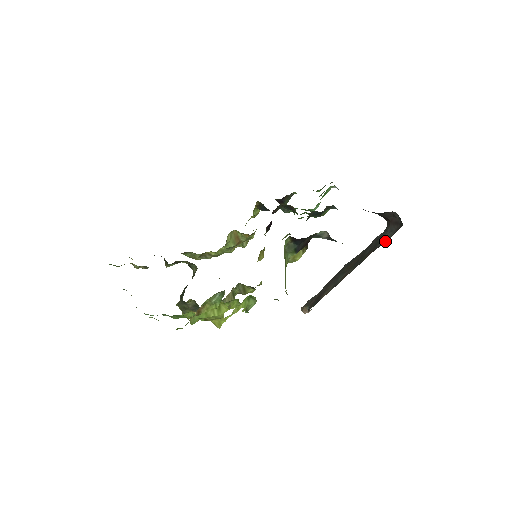
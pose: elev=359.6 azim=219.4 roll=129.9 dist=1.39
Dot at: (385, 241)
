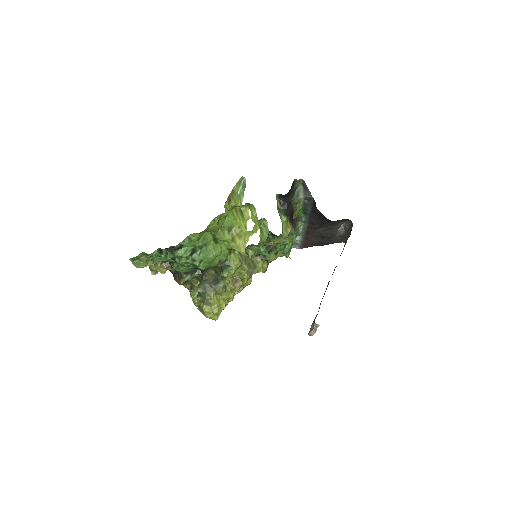
Dot at: occluded
